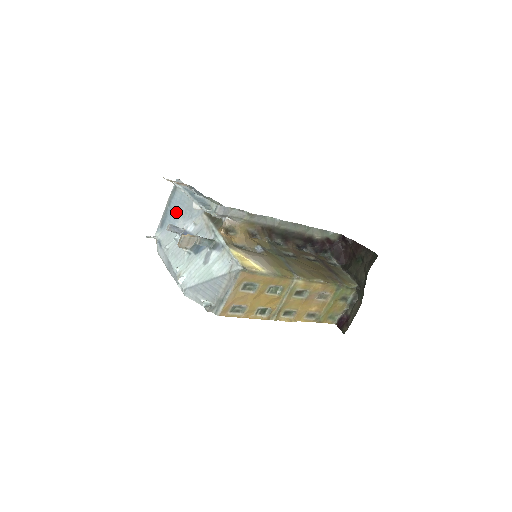
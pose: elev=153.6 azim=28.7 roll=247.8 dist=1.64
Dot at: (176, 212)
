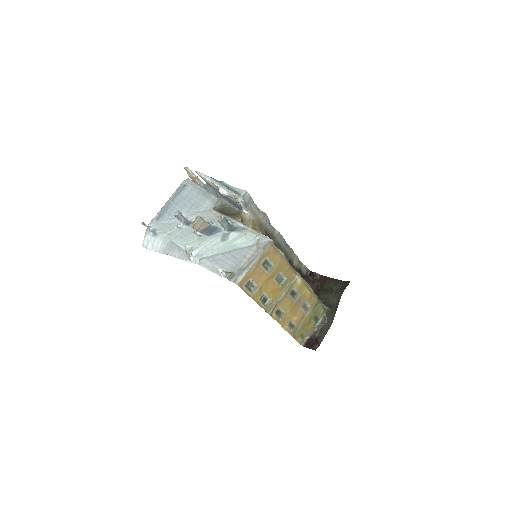
Dot at: (179, 207)
